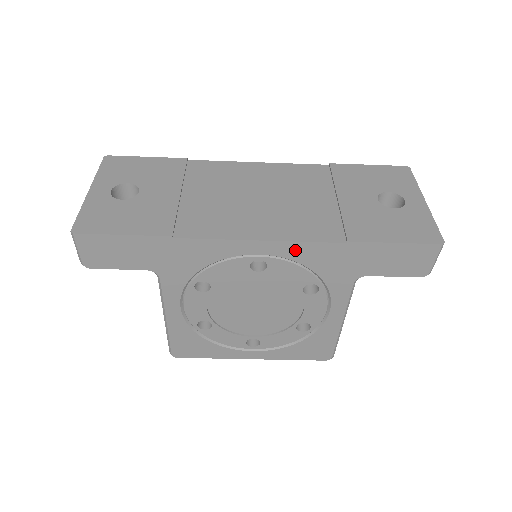
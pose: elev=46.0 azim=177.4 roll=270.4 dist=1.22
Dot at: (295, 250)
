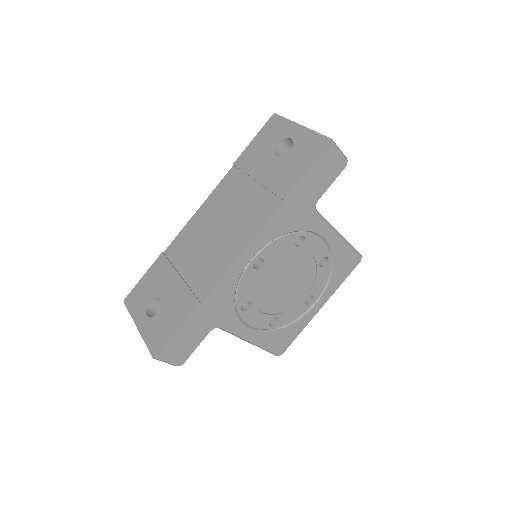
Dot at: (265, 236)
